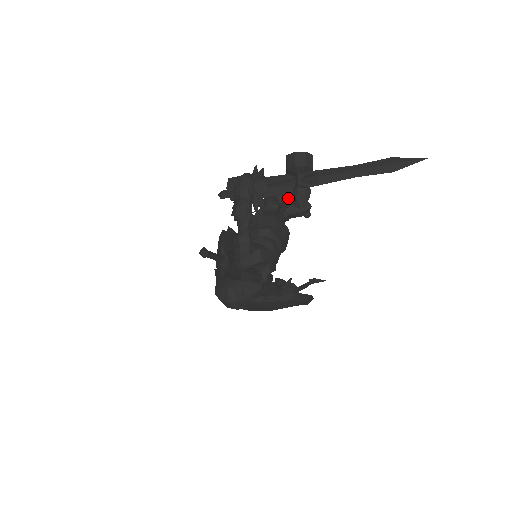
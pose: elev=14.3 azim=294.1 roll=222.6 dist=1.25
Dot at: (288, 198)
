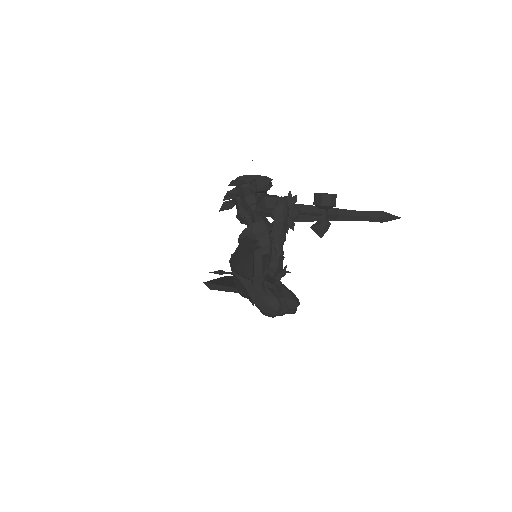
Dot at: (314, 227)
